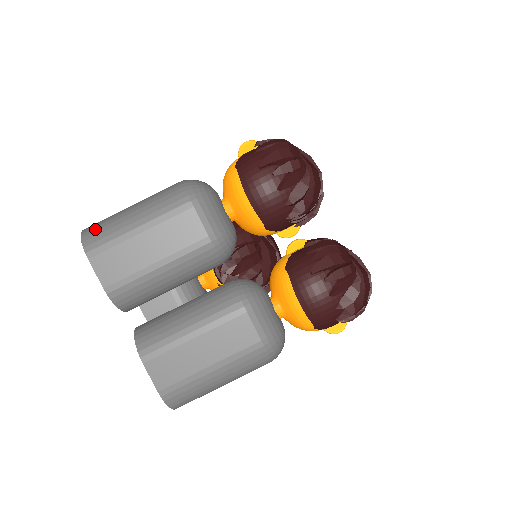
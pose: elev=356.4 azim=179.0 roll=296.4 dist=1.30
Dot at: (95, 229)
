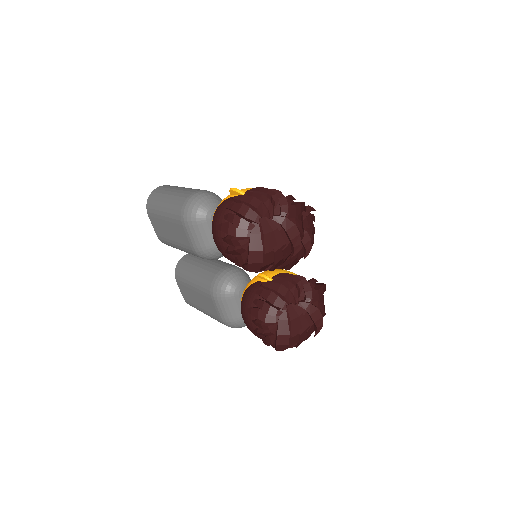
Dot at: (153, 198)
